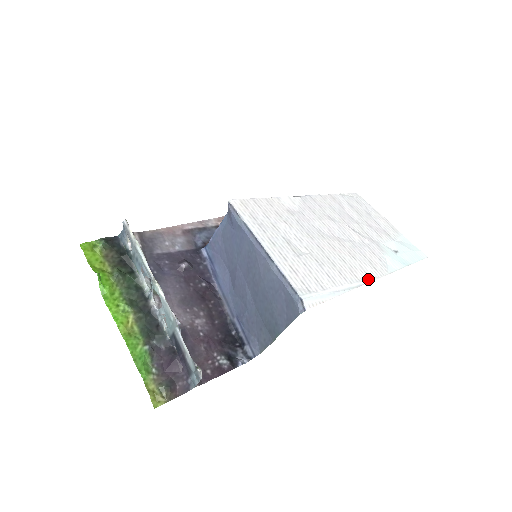
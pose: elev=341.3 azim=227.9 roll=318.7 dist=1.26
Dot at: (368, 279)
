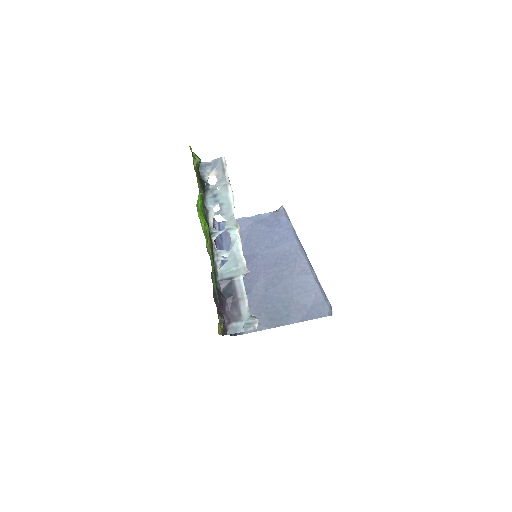
Dot at: occluded
